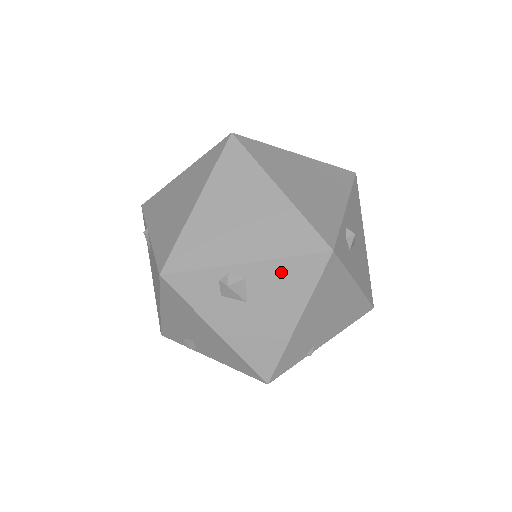
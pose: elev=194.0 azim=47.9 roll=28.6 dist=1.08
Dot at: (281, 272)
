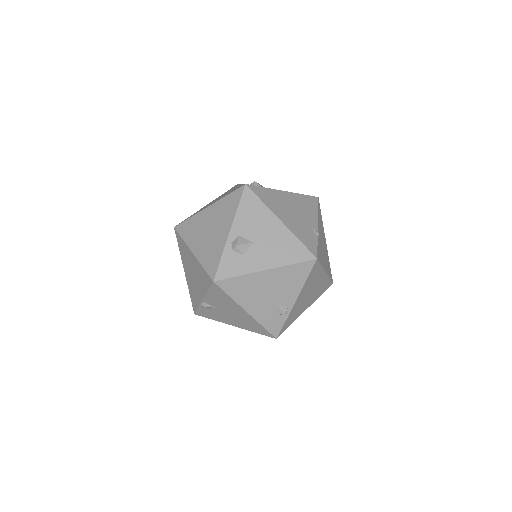
Dot at: (244, 216)
